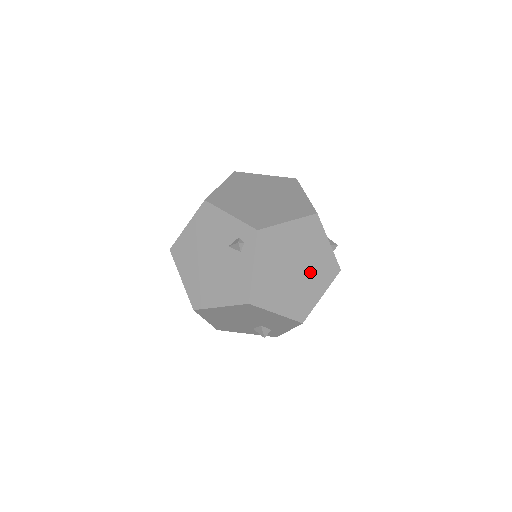
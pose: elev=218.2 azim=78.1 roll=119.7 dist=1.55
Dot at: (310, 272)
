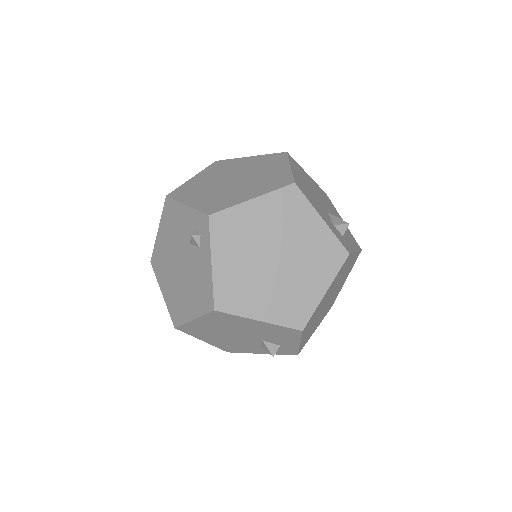
Dot at: (300, 261)
